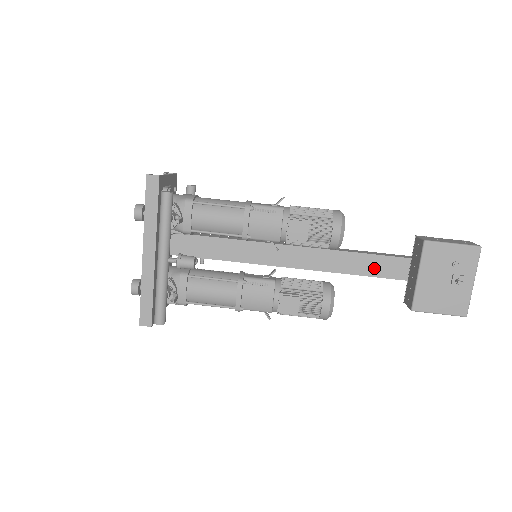
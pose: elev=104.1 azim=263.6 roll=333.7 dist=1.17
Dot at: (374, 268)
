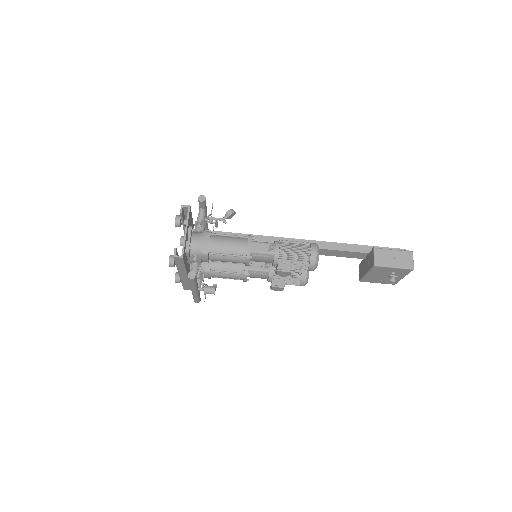
Dot at: (341, 254)
